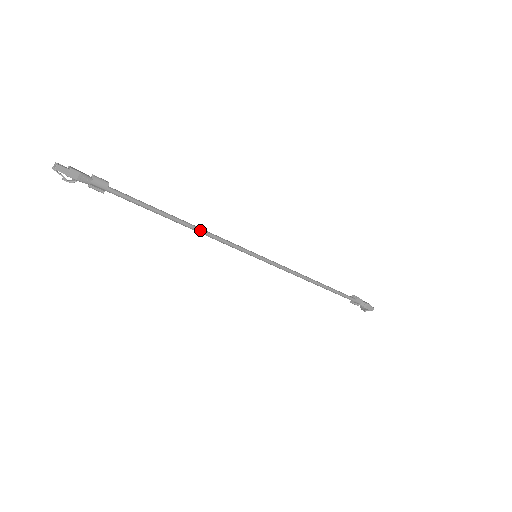
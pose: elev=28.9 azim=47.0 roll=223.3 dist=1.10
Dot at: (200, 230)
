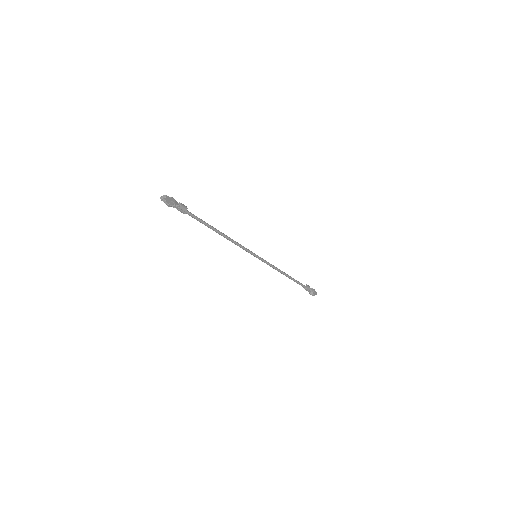
Dot at: (229, 238)
